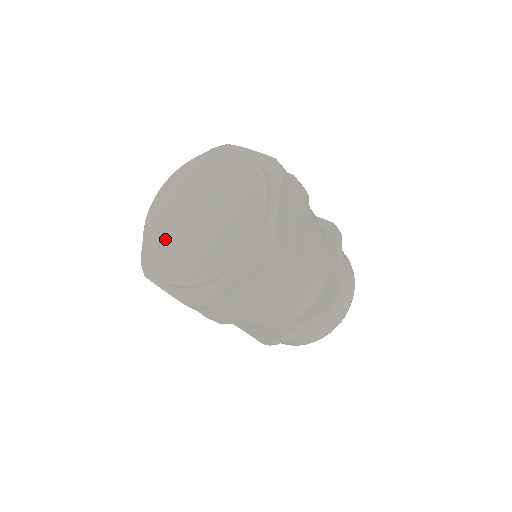
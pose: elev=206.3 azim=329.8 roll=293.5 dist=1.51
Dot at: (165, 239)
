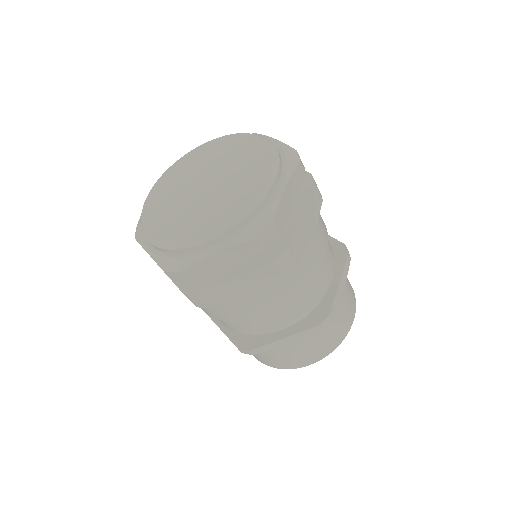
Dot at: (186, 218)
